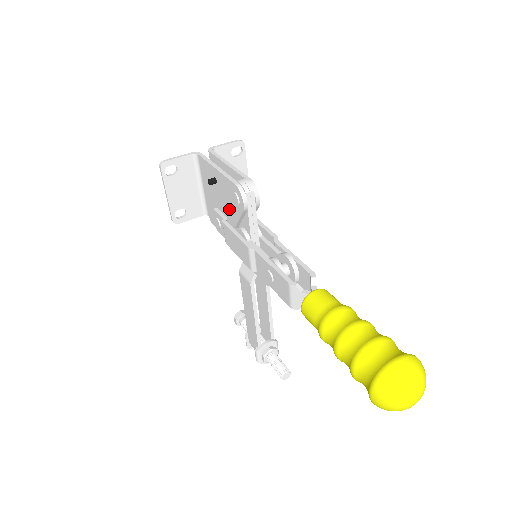
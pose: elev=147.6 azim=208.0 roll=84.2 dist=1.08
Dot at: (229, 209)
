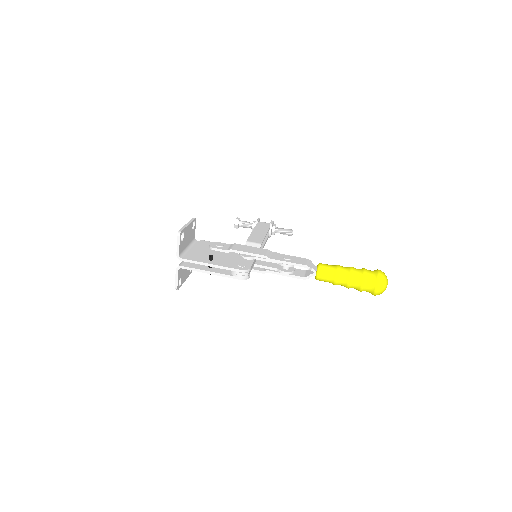
Dot at: occluded
